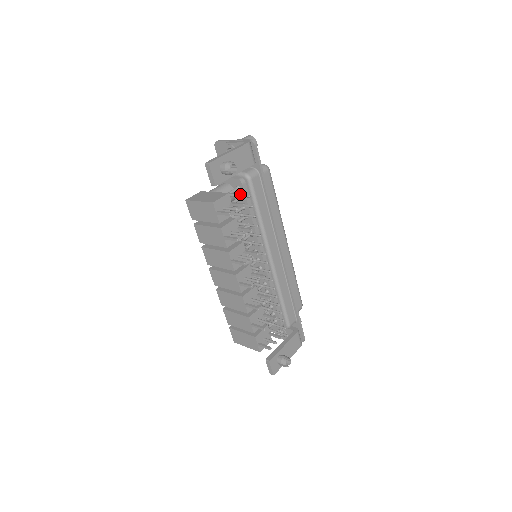
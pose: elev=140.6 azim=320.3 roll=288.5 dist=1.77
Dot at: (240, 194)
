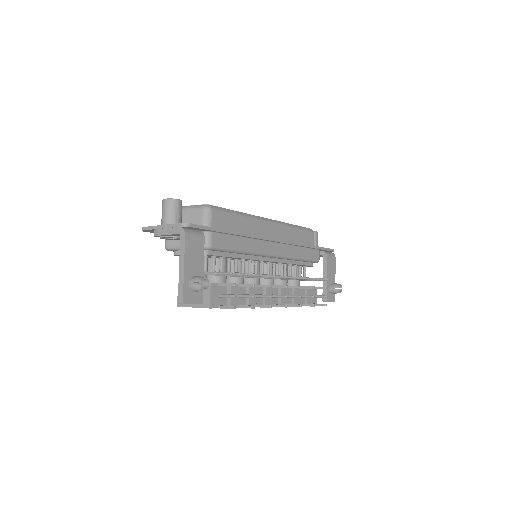
Dot at: (219, 273)
